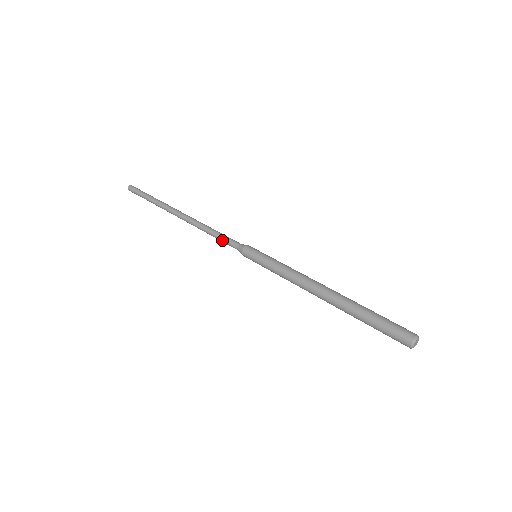
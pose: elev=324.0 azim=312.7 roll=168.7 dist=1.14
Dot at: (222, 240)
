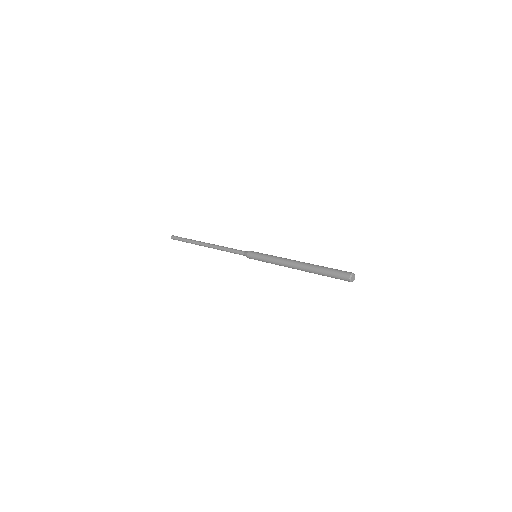
Dot at: (234, 251)
